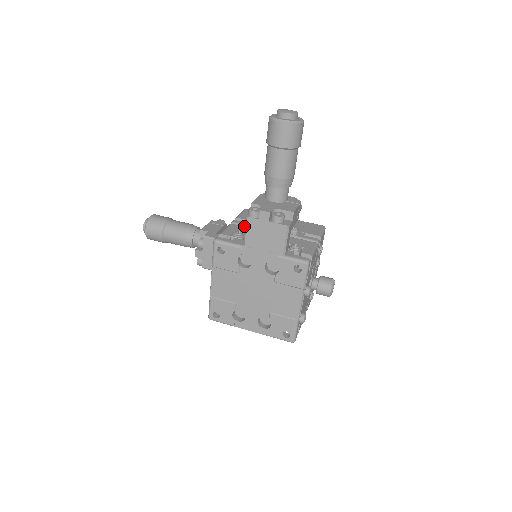
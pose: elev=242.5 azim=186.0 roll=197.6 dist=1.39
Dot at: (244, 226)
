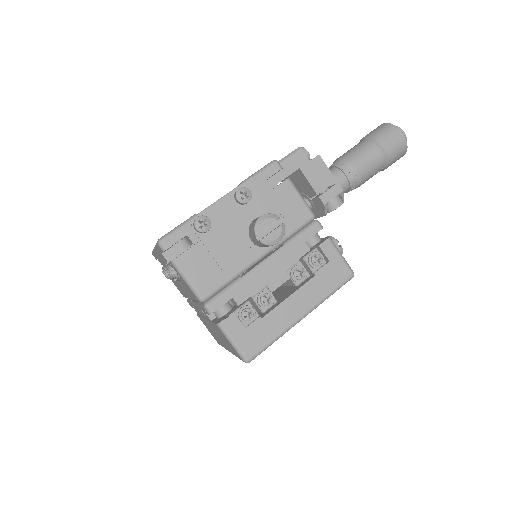
Dot at: occluded
